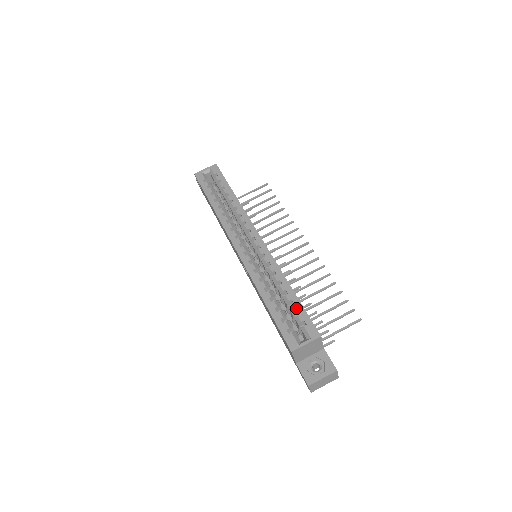
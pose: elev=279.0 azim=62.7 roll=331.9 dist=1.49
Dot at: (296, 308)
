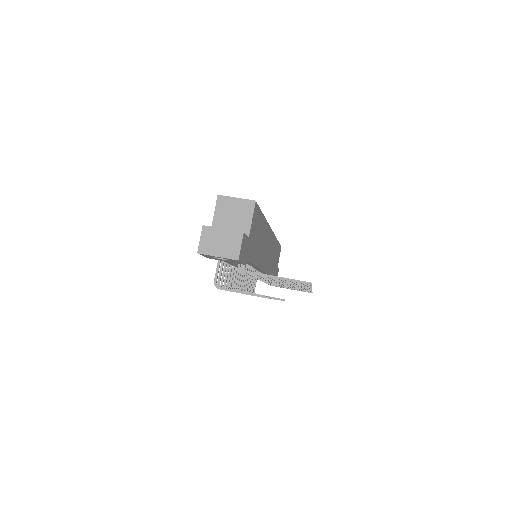
Dot at: occluded
